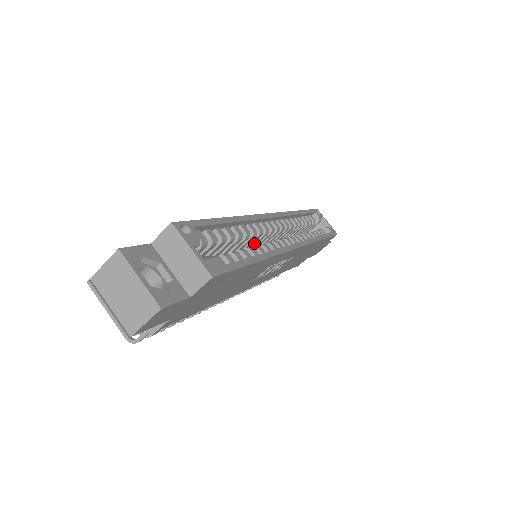
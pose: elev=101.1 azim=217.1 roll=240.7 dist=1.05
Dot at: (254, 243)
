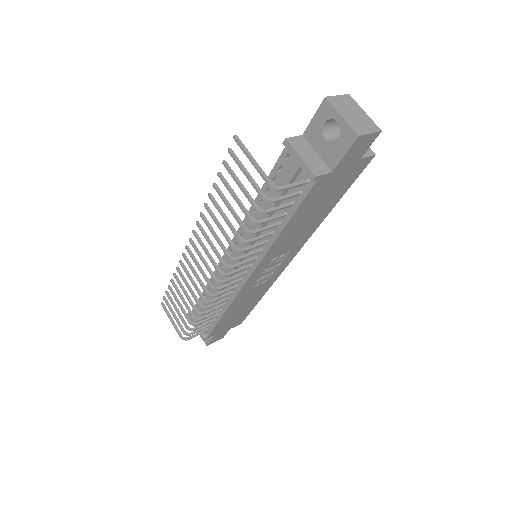
Dot at: occluded
